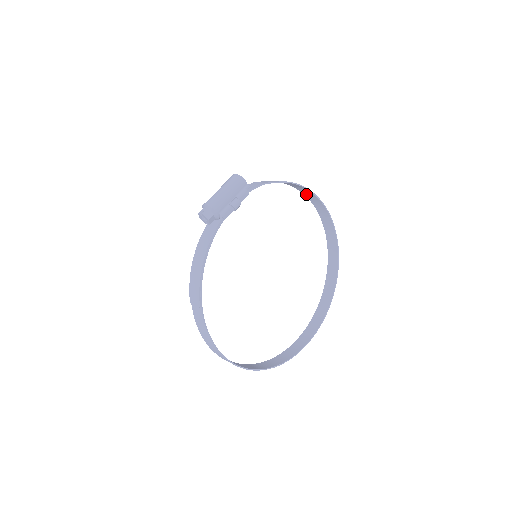
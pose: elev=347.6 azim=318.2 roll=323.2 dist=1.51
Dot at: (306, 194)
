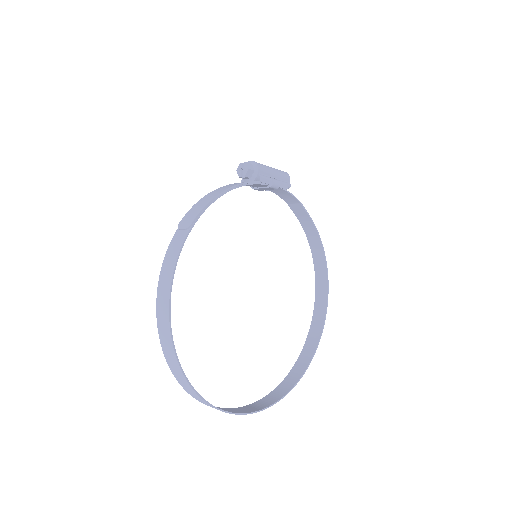
Dot at: (316, 263)
